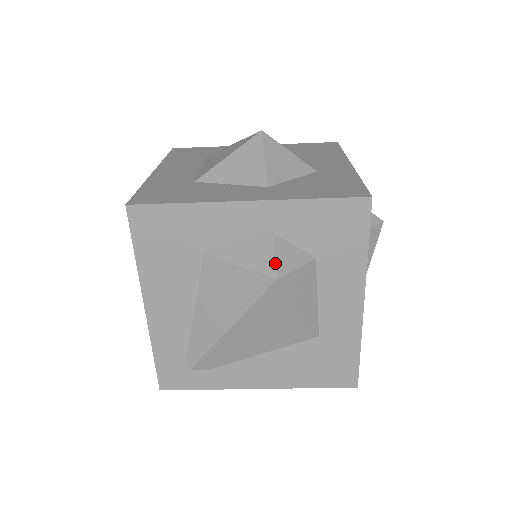
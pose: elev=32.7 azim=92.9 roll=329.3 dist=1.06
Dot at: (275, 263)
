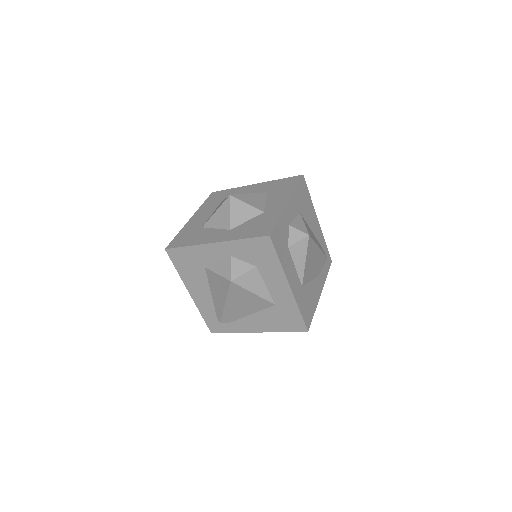
Dot at: (230, 273)
